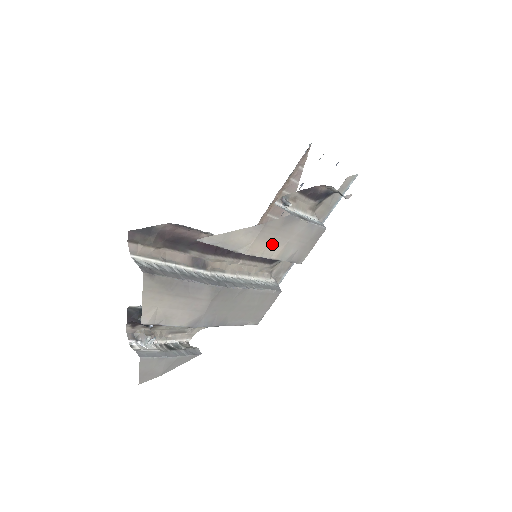
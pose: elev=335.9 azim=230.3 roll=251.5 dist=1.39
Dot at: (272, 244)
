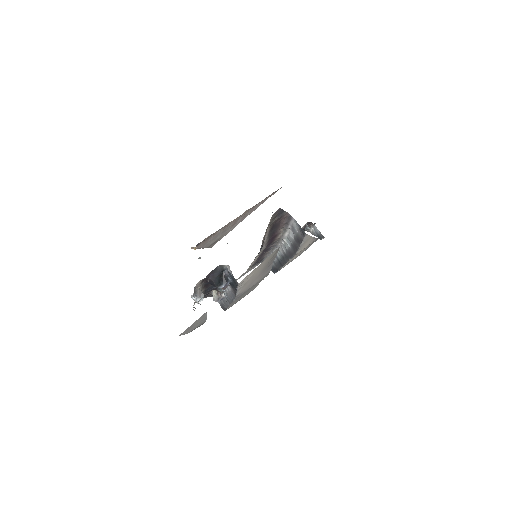
Dot at: (298, 253)
